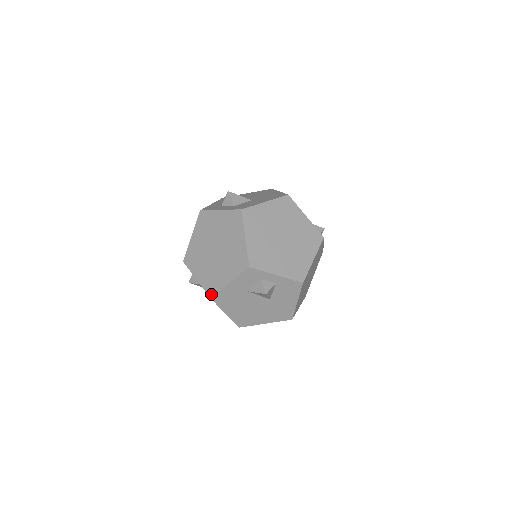
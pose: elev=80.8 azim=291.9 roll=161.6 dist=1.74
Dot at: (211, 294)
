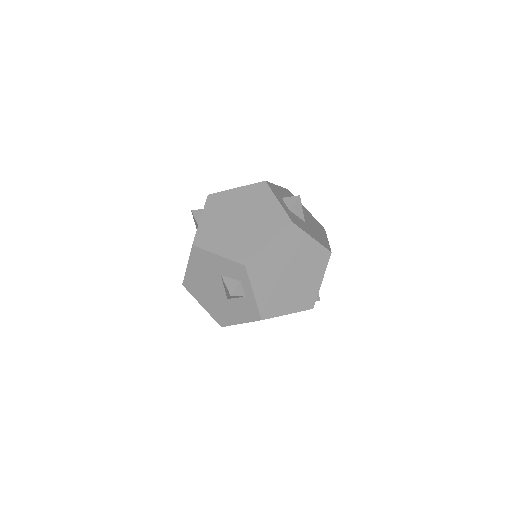
Dot at: (196, 244)
